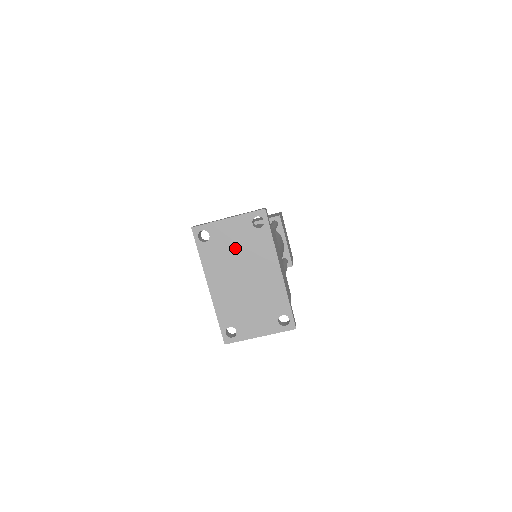
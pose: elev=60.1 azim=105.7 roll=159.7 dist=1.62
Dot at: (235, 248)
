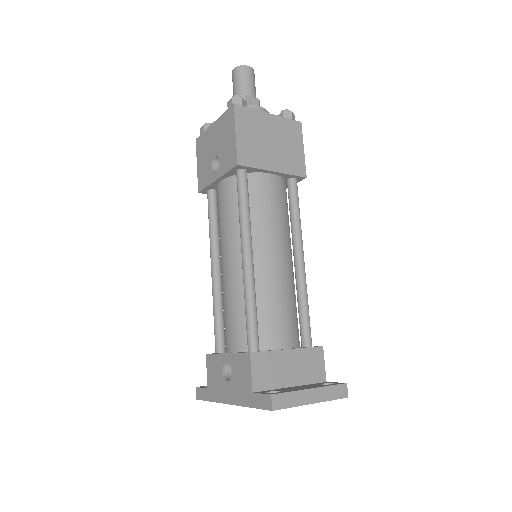
Dot at: occluded
